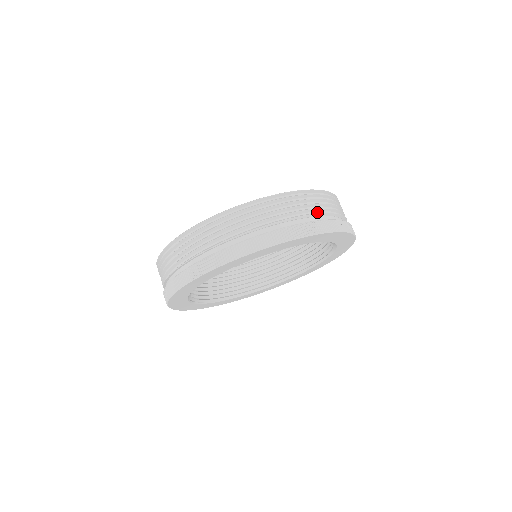
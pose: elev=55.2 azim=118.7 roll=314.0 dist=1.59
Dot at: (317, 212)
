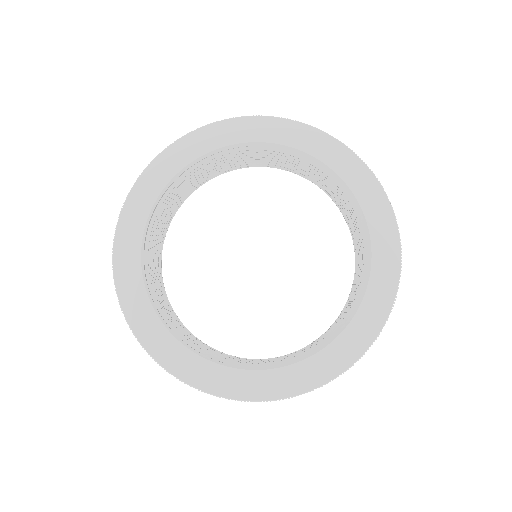
Dot at: occluded
